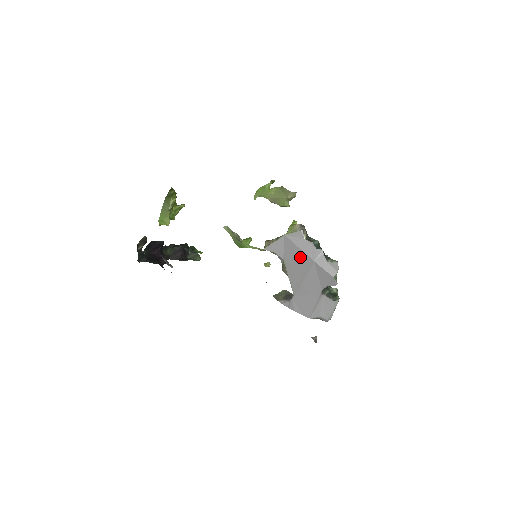
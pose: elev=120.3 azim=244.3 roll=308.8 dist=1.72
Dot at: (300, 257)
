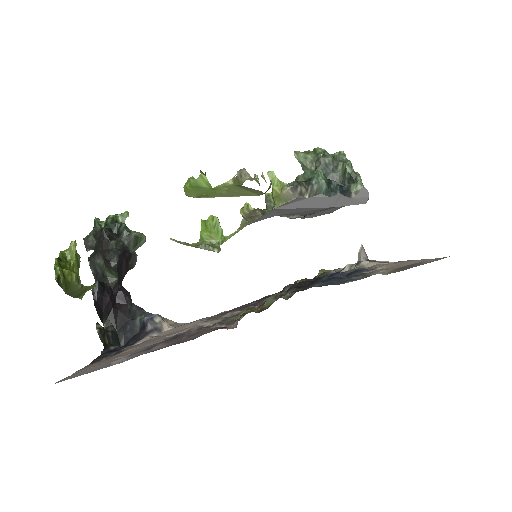
Dot at: (308, 210)
